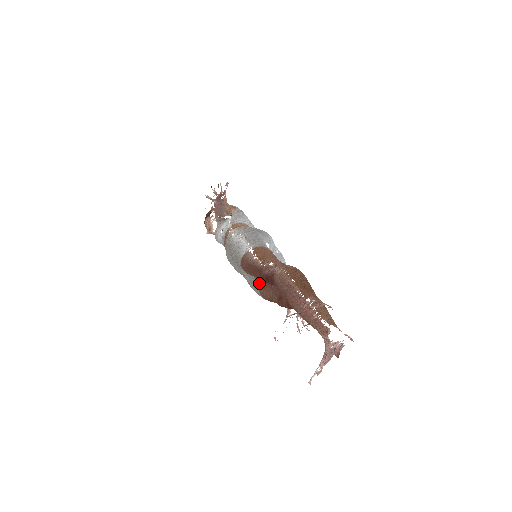
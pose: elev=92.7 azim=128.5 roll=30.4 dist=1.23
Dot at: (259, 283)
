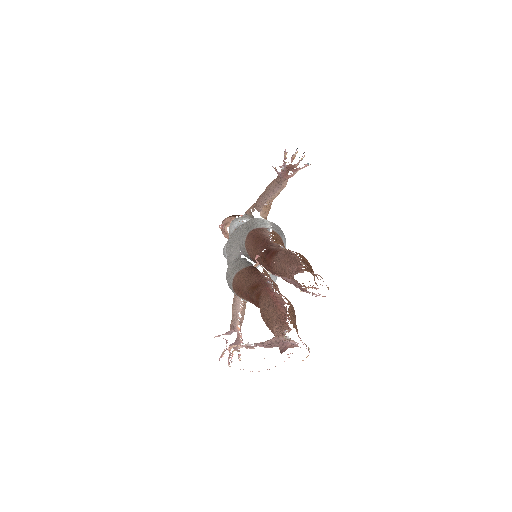
Dot at: (243, 267)
